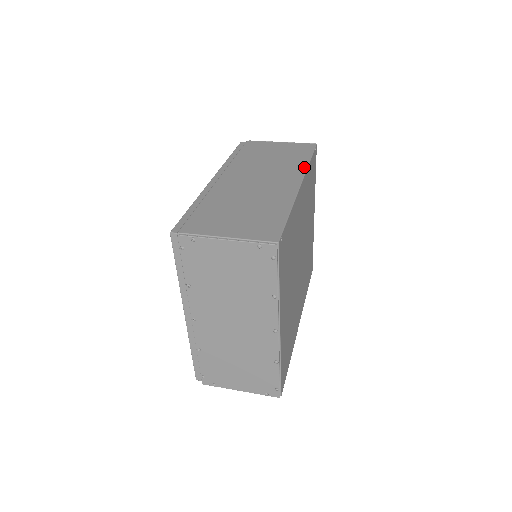
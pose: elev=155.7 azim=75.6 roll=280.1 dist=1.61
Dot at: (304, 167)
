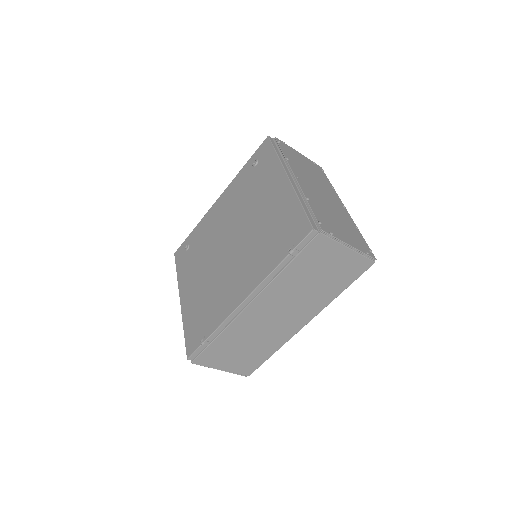
Dot at: occluded
